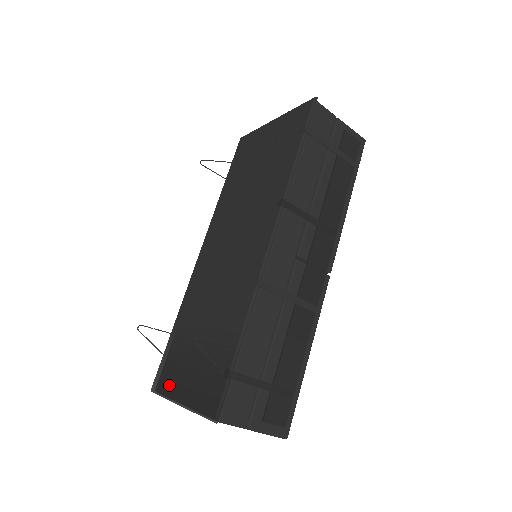
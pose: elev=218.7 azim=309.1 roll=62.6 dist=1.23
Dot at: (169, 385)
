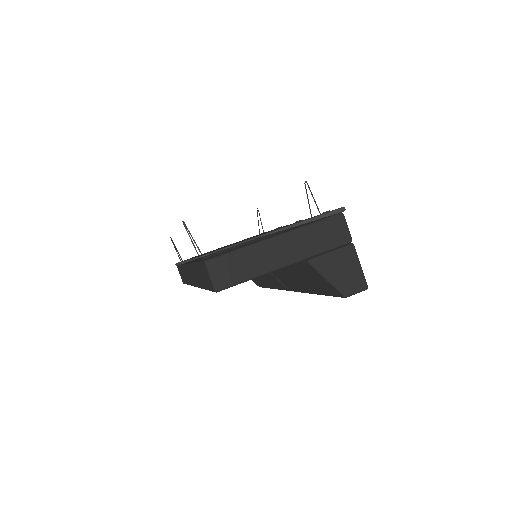
Dot at: occluded
